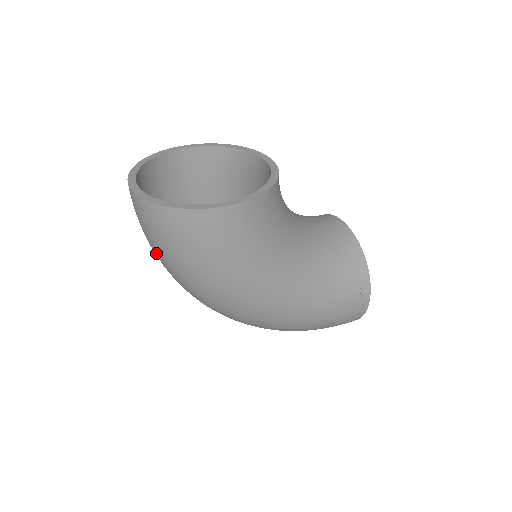
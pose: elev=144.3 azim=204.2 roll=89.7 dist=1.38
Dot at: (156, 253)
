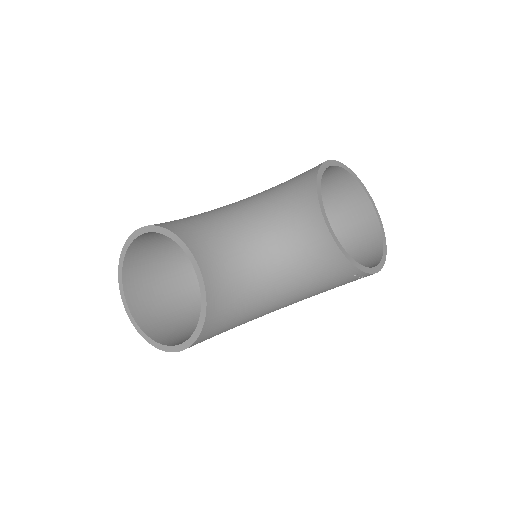
Dot at: occluded
